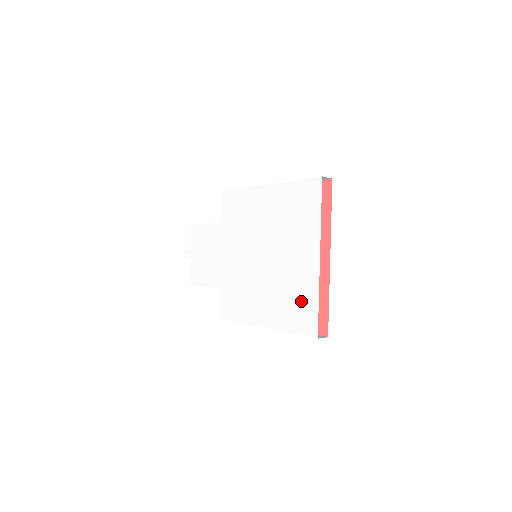
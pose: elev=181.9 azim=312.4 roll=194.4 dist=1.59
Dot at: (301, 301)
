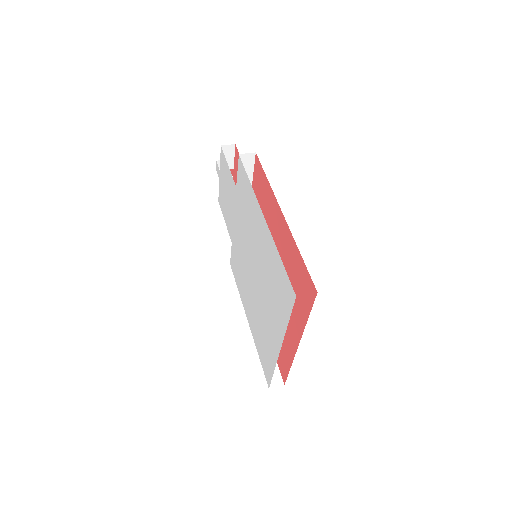
Dot at: (266, 351)
